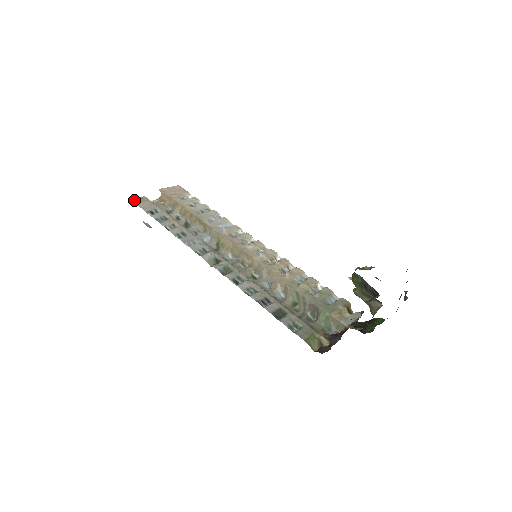
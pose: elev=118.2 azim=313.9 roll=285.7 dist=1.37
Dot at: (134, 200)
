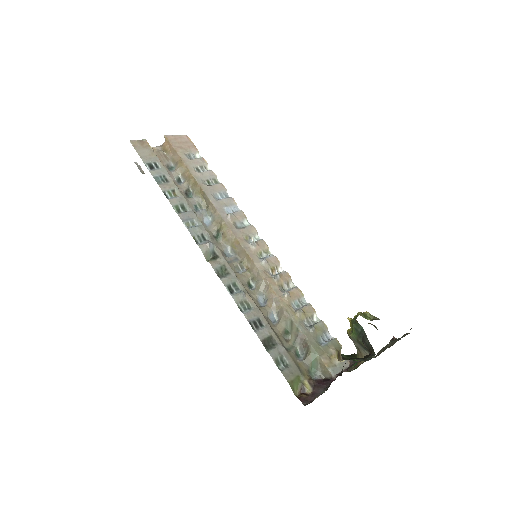
Dot at: (133, 142)
